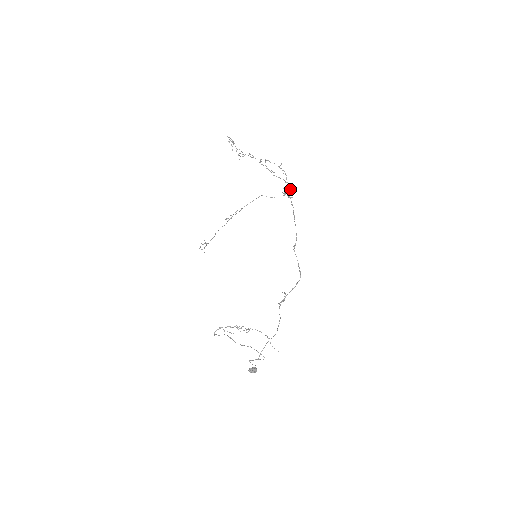
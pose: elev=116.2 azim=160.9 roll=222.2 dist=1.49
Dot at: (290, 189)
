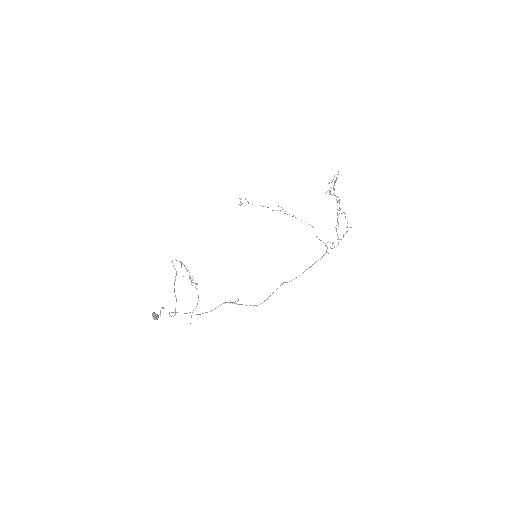
Dot at: (334, 247)
